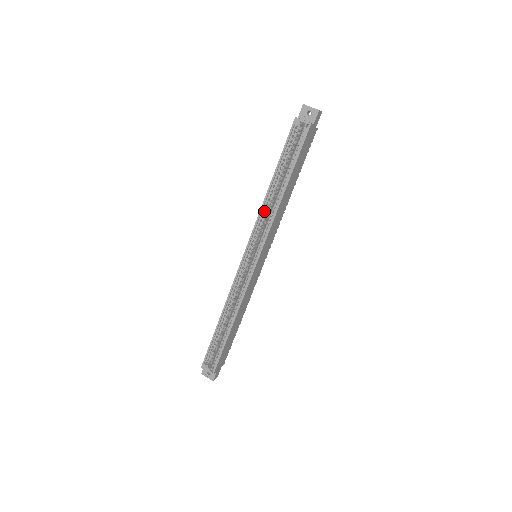
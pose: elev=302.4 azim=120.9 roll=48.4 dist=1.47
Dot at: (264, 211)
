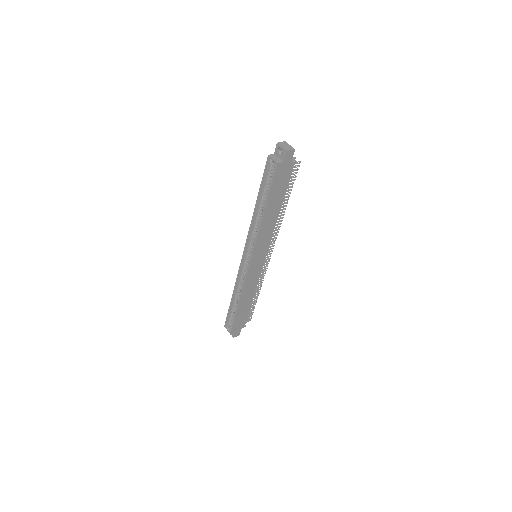
Dot at: (255, 225)
